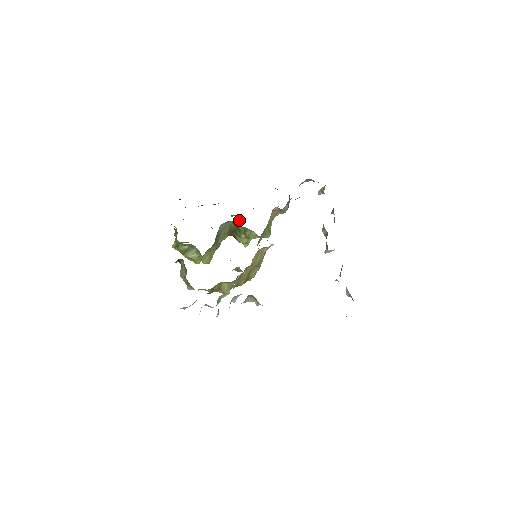
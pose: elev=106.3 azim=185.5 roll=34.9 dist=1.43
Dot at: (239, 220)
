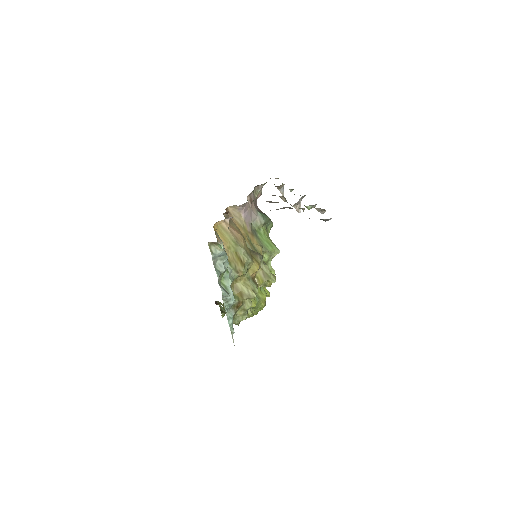
Dot at: occluded
